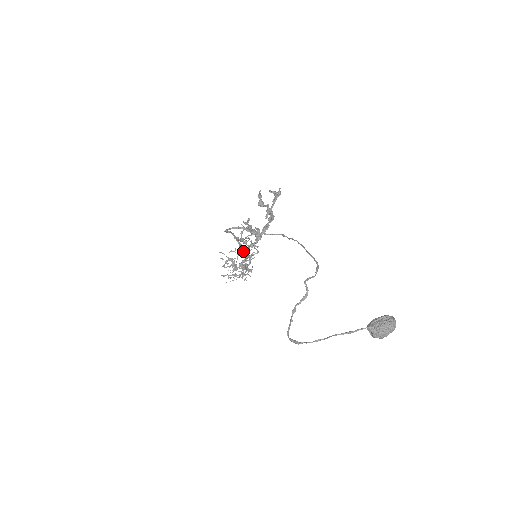
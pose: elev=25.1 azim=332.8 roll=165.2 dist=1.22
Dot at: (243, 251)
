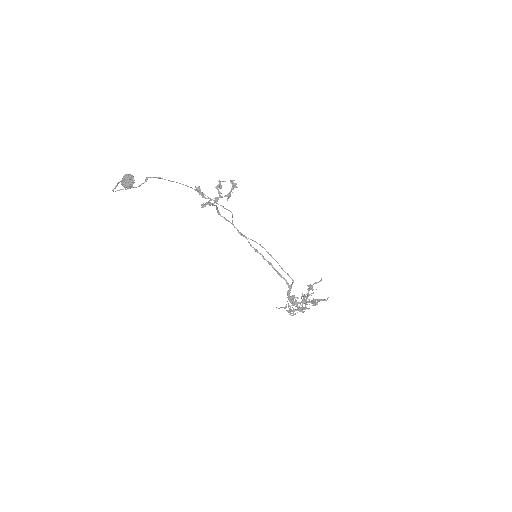
Dot at: occluded
